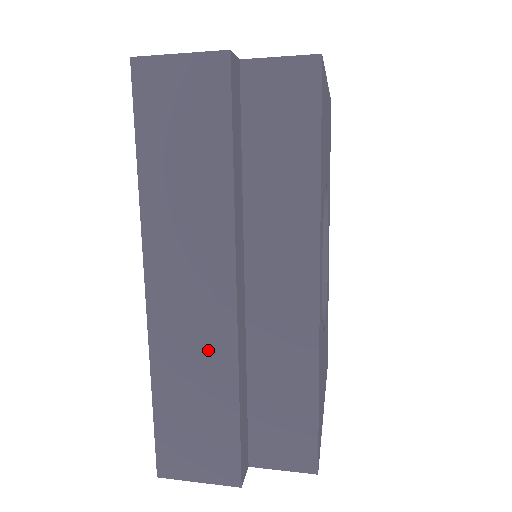
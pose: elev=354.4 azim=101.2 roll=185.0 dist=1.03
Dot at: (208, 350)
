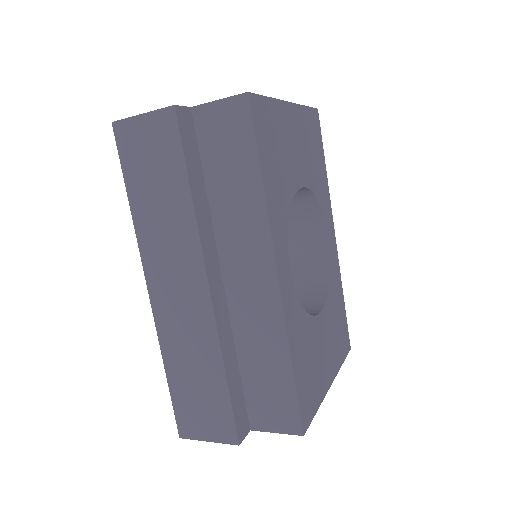
Dot at: (198, 336)
